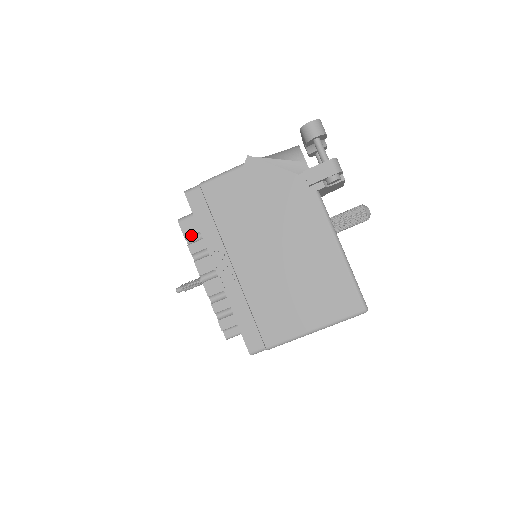
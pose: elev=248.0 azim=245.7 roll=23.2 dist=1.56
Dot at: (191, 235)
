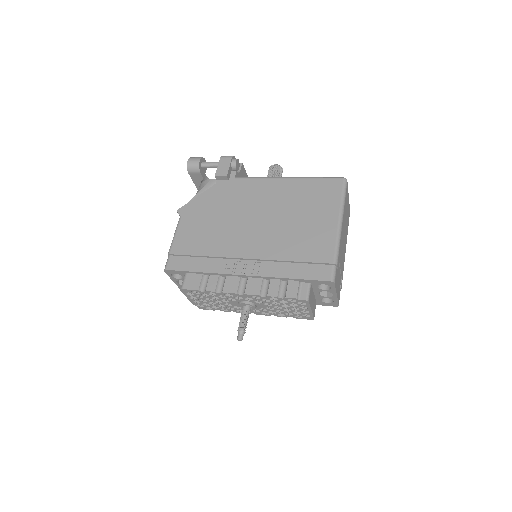
Dot at: (200, 283)
